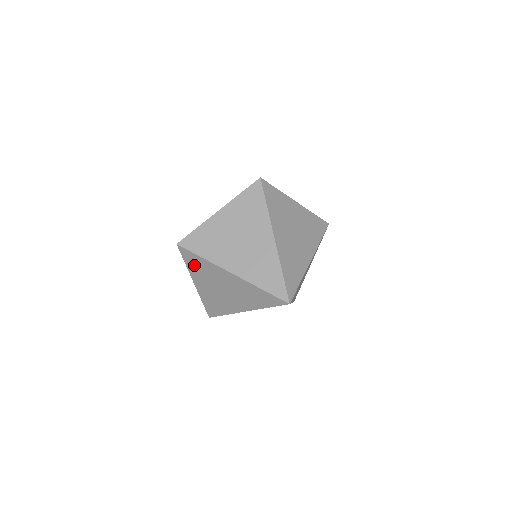
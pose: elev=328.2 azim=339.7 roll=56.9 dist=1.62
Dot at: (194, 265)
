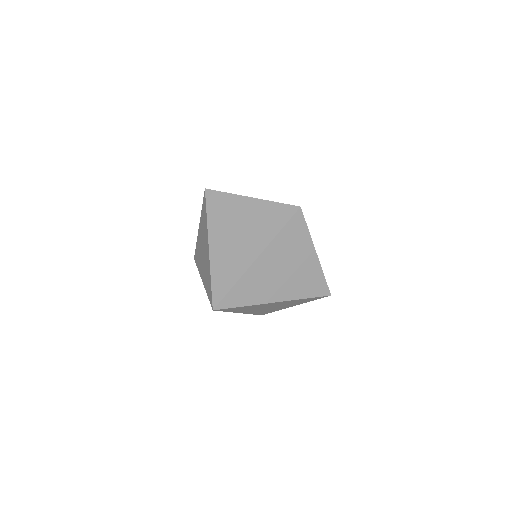
Dot at: (203, 215)
